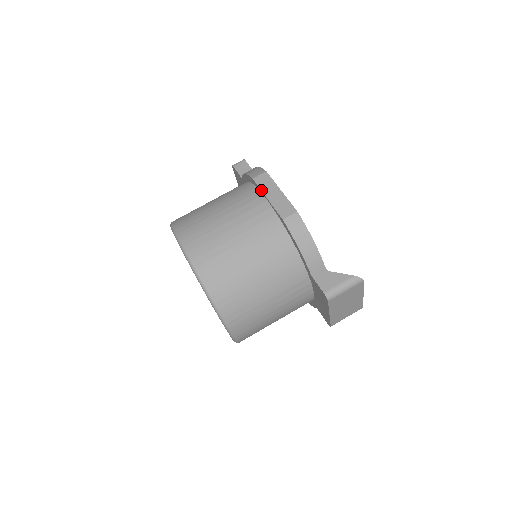
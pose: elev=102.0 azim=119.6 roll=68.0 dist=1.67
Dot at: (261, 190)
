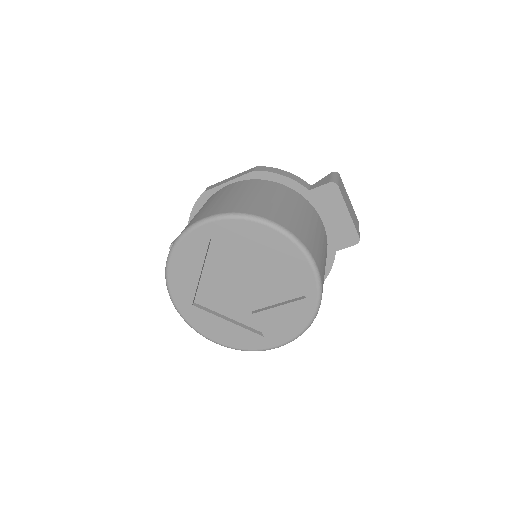
Dot at: (218, 186)
